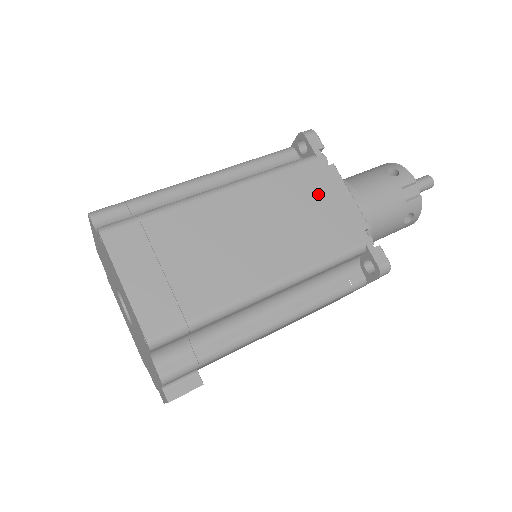
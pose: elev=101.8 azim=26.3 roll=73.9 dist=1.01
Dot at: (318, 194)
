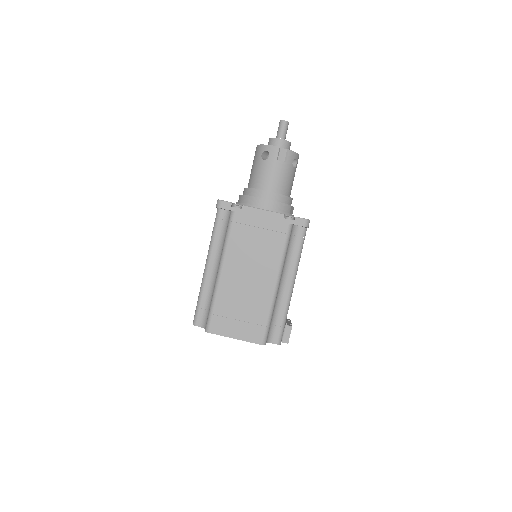
Dot at: (252, 227)
